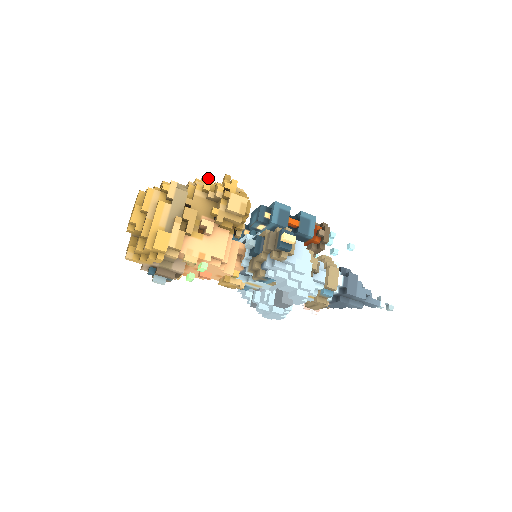
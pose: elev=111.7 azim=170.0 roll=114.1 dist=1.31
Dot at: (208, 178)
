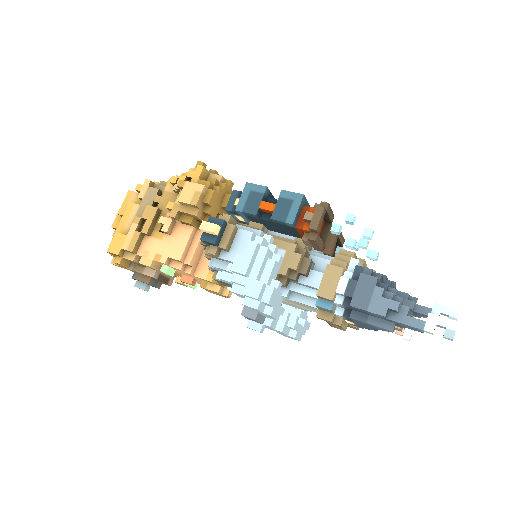
Dot at: occluded
